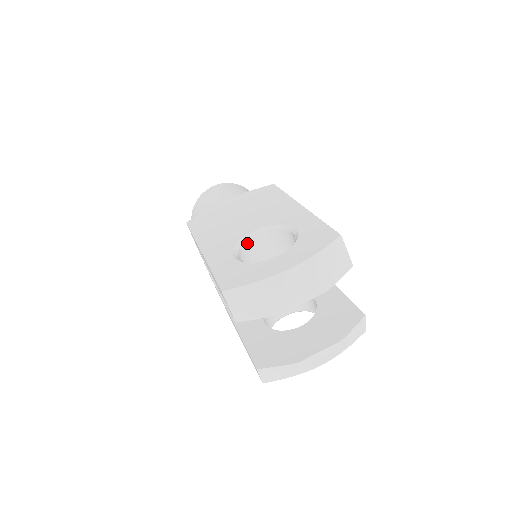
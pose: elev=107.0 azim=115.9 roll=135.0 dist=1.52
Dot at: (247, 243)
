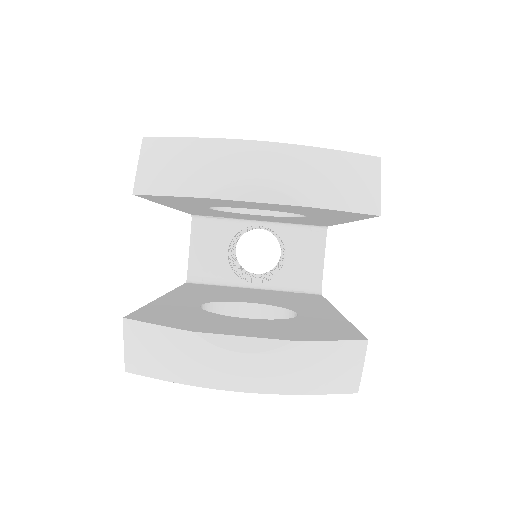
Dot at: occluded
